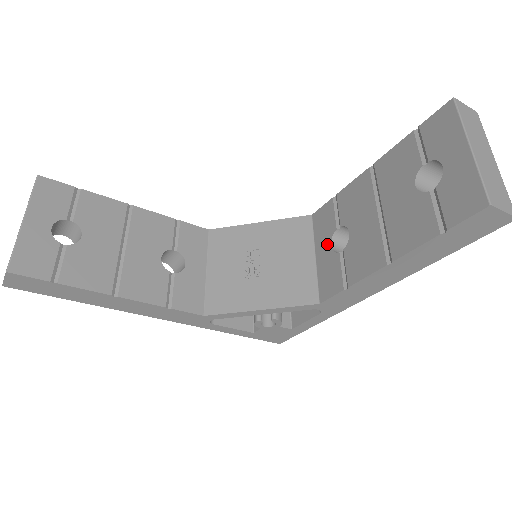
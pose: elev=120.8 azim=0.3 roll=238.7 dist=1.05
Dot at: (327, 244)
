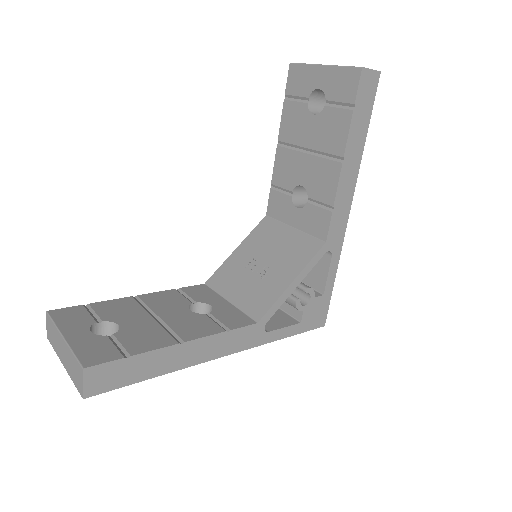
Dot at: (294, 211)
